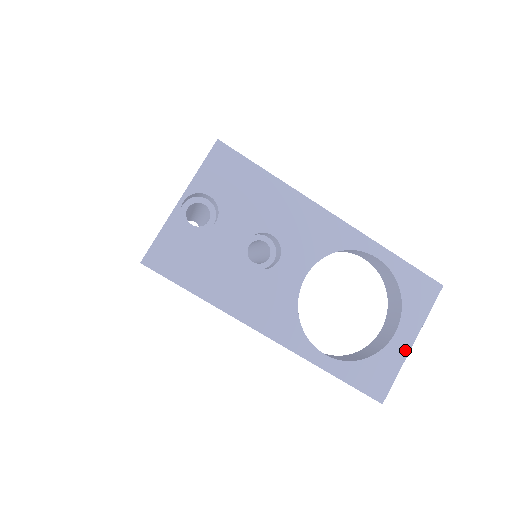
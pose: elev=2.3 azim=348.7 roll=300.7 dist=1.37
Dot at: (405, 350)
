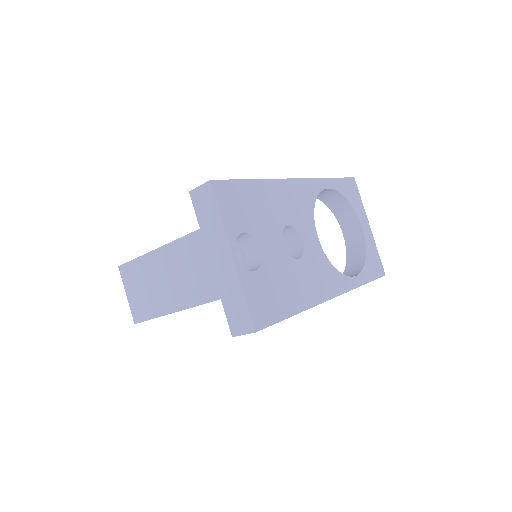
Dot at: (370, 234)
